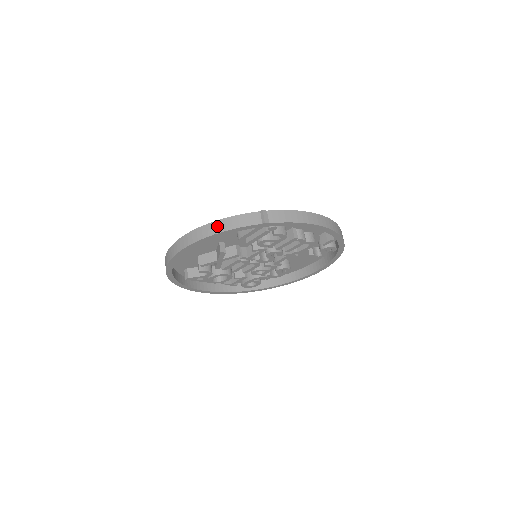
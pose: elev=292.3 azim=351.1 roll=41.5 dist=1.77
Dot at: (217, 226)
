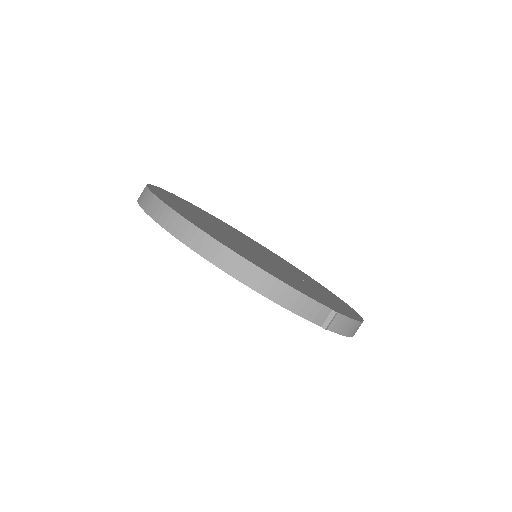
Dot at: (277, 290)
